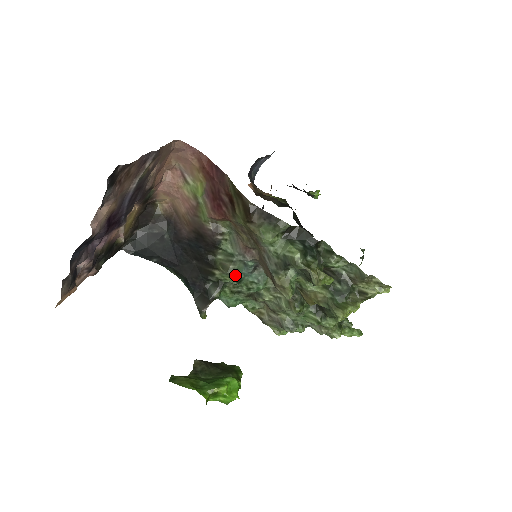
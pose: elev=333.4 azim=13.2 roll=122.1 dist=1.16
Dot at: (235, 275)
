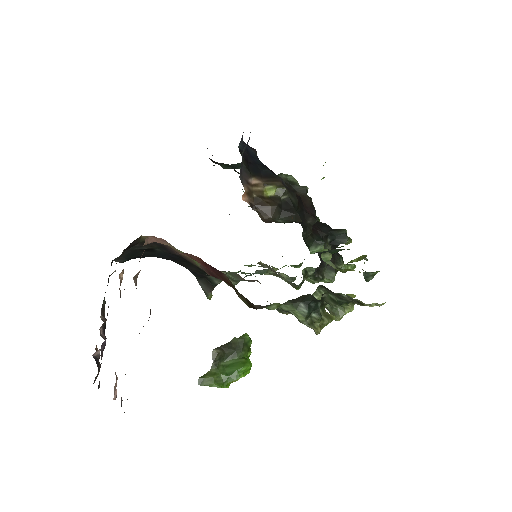
Dot at: occluded
